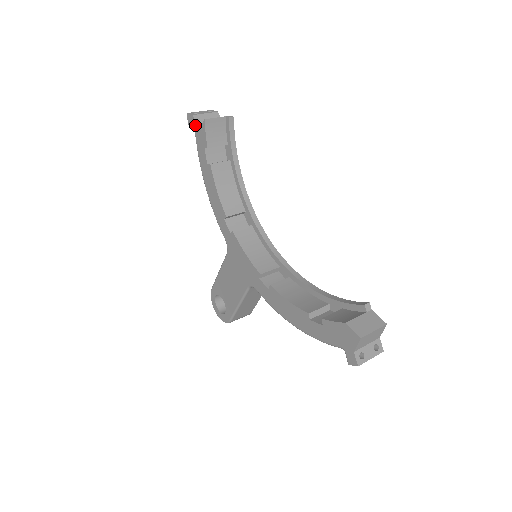
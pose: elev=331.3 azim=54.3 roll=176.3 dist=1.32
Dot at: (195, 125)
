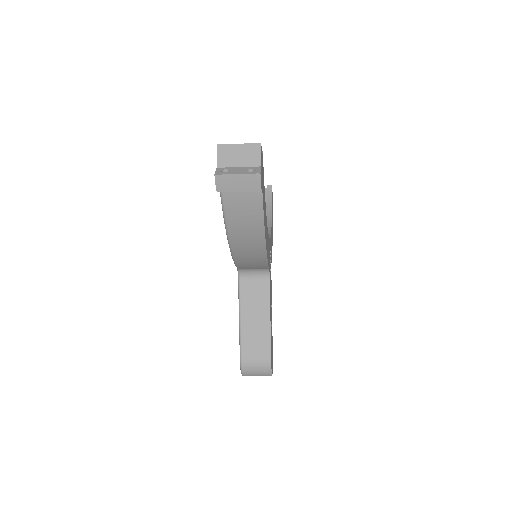
Dot at: occluded
